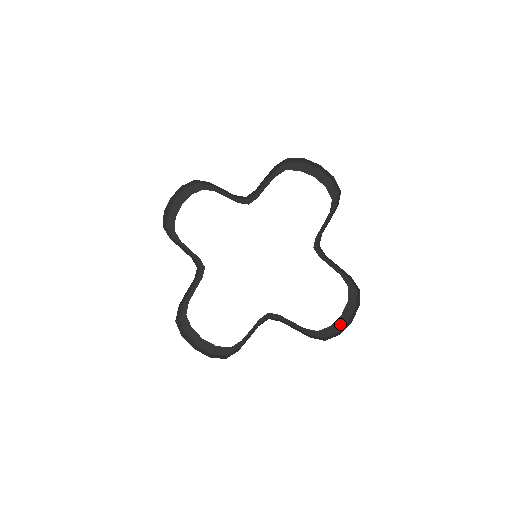
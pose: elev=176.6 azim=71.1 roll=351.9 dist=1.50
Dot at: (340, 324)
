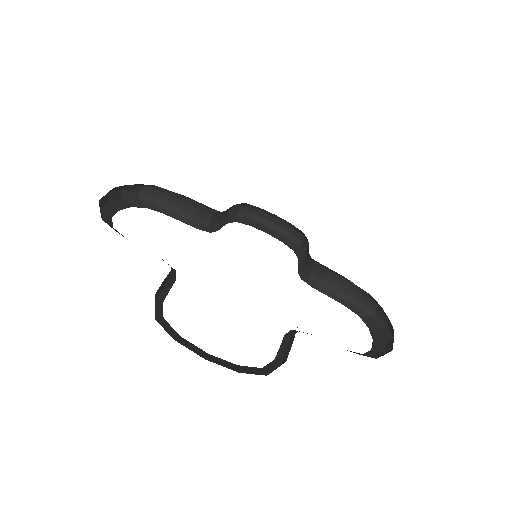
Dot at: (380, 346)
